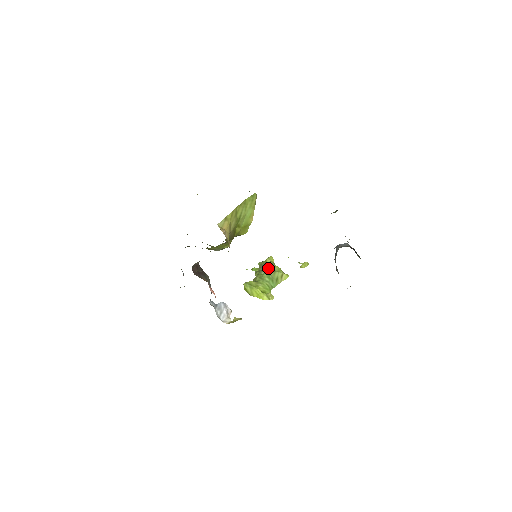
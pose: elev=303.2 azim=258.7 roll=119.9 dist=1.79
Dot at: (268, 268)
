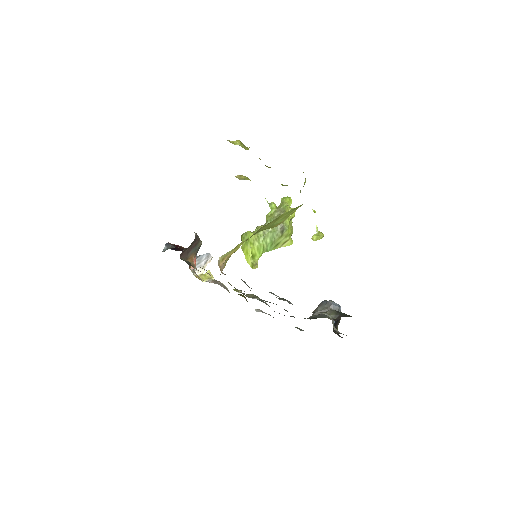
Dot at: (278, 229)
